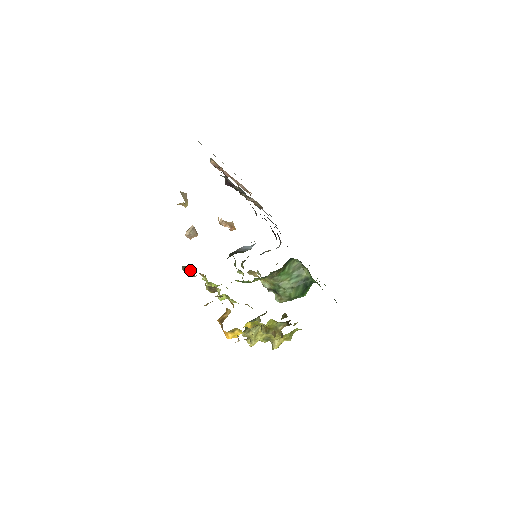
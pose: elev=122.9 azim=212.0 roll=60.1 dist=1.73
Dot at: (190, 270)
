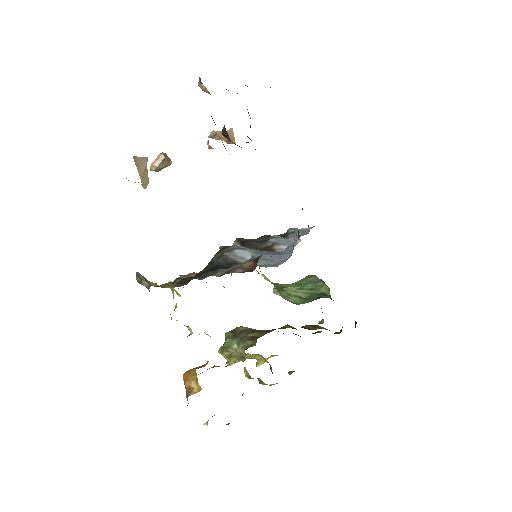
Dot at: (148, 288)
